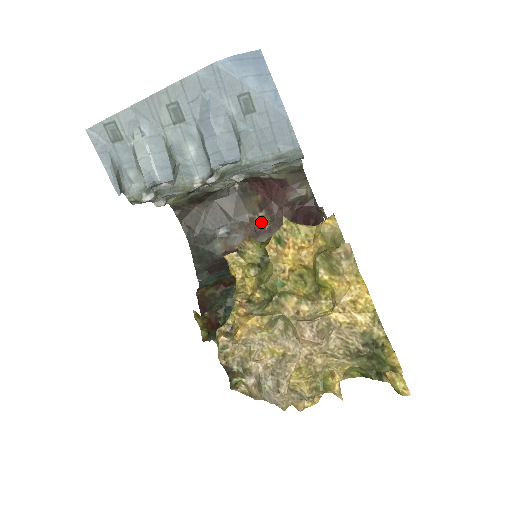
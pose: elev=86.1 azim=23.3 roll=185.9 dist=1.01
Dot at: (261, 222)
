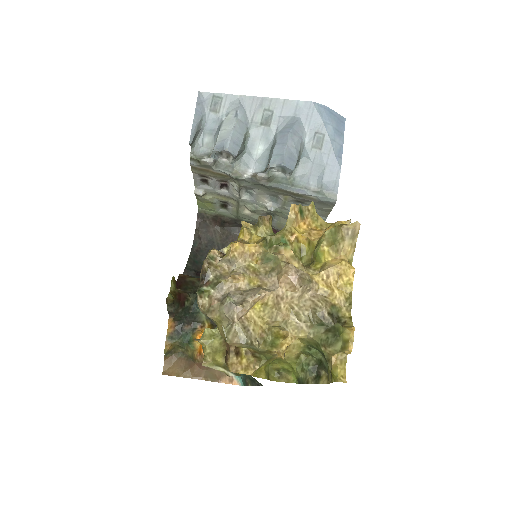
Dot at: occluded
